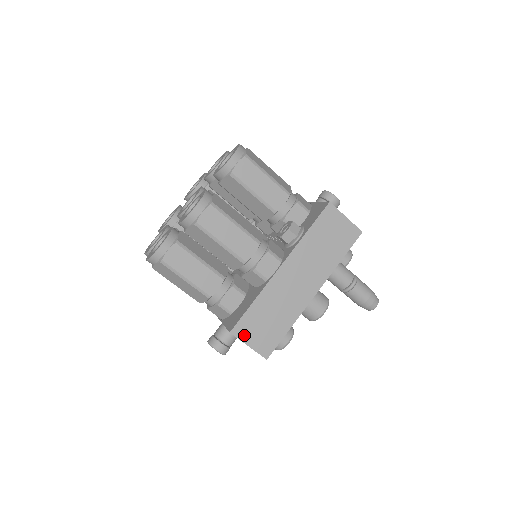
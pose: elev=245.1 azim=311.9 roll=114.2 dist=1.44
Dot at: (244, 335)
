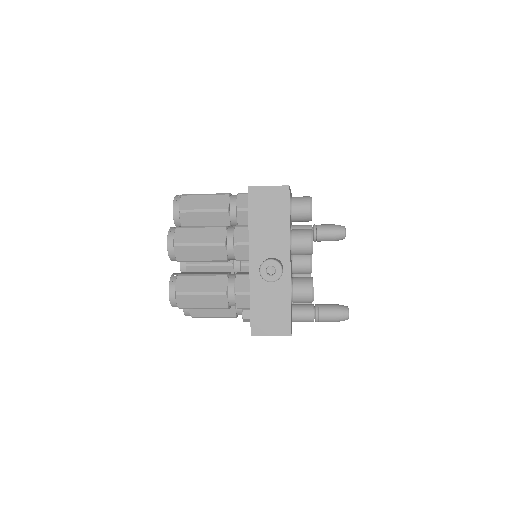
Dot at: occluded
